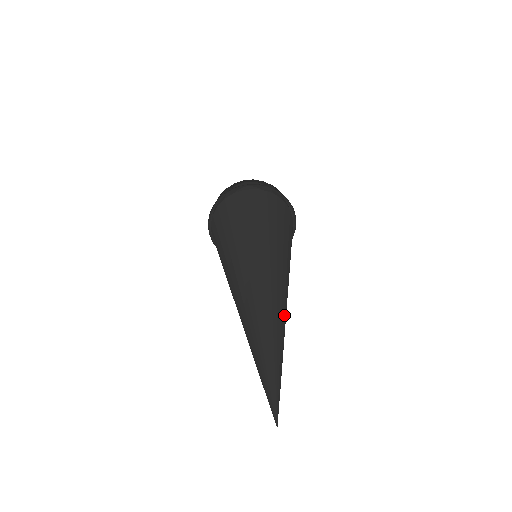
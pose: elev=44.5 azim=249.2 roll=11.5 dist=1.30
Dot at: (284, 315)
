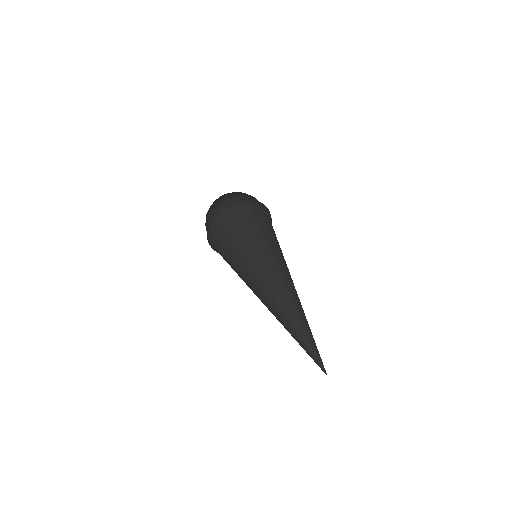
Dot at: occluded
